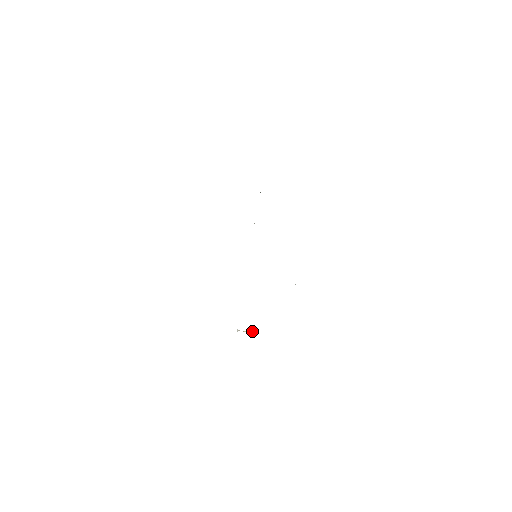
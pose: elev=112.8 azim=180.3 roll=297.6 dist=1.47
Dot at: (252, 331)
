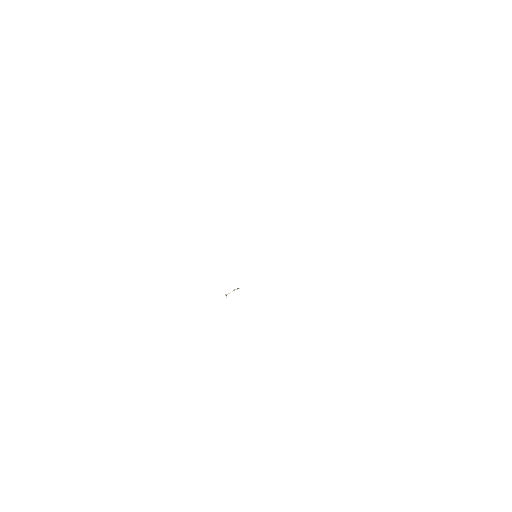
Dot at: occluded
